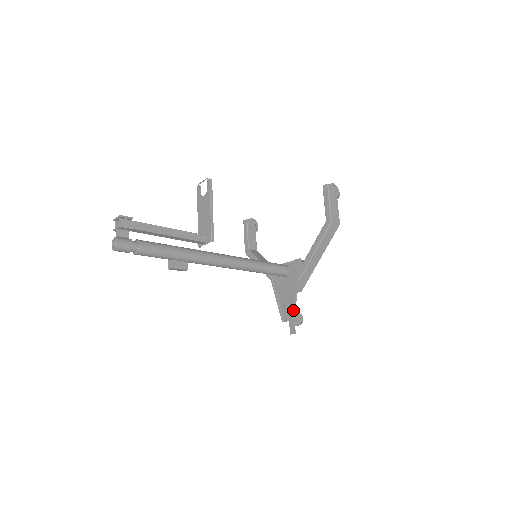
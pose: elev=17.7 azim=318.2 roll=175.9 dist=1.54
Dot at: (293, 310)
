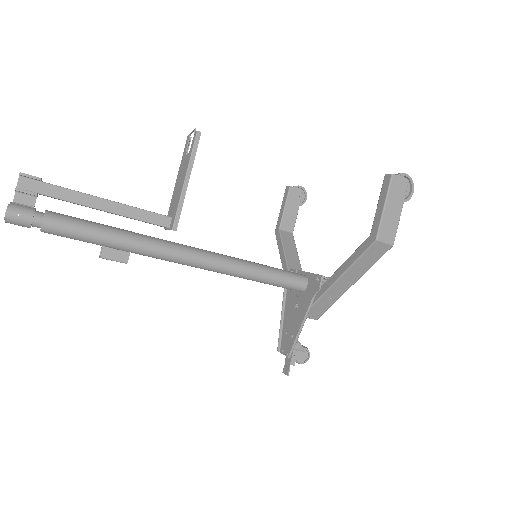
Dot at: (292, 344)
